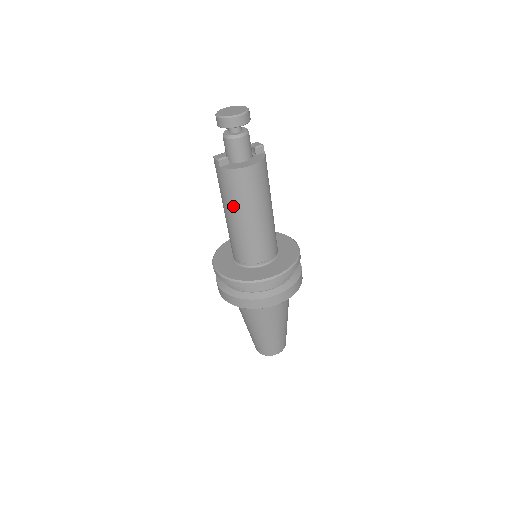
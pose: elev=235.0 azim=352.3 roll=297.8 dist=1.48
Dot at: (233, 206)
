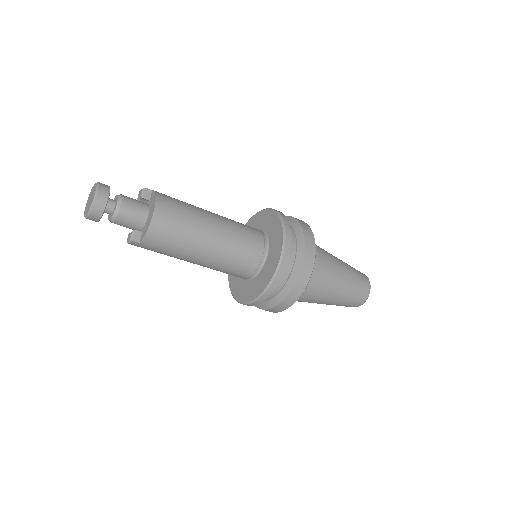
Dot at: (187, 251)
